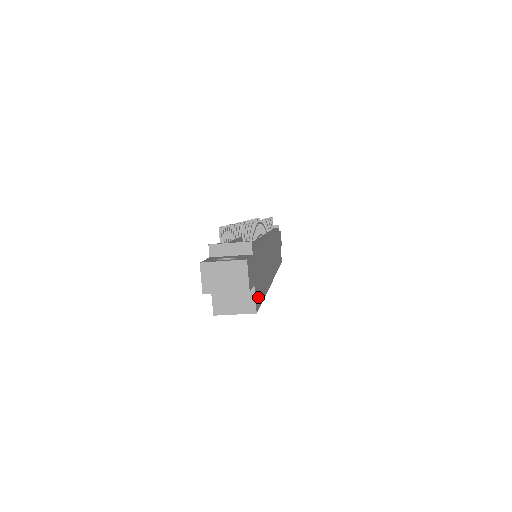
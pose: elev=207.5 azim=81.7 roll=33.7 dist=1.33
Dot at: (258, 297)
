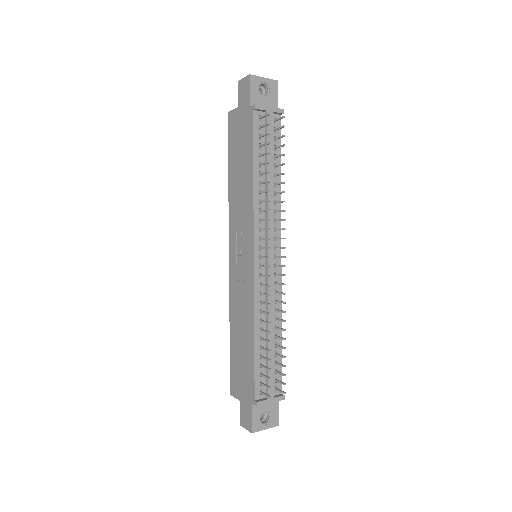
Dot at: occluded
